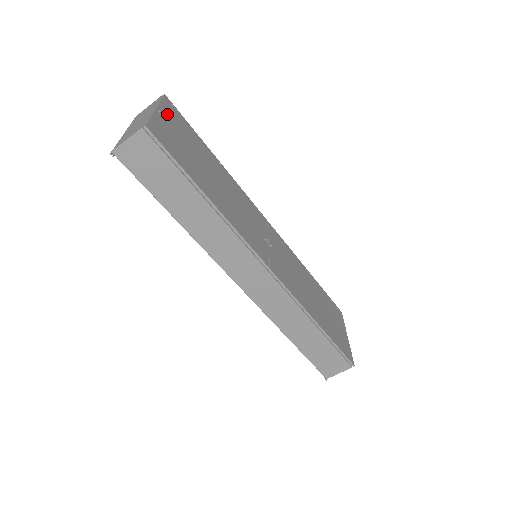
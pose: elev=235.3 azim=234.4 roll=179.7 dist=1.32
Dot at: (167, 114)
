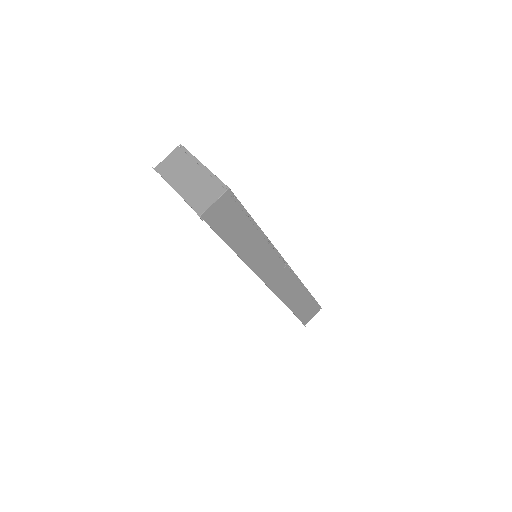
Dot at: occluded
